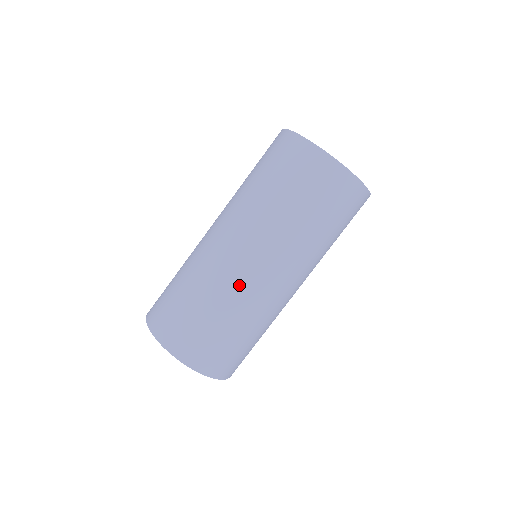
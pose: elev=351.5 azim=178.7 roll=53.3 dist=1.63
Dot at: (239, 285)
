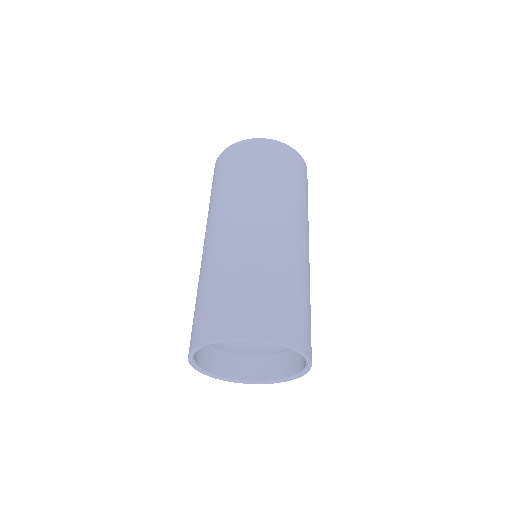
Dot at: (278, 248)
